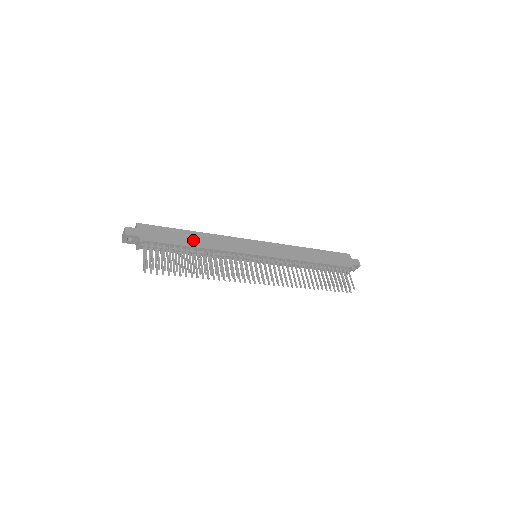
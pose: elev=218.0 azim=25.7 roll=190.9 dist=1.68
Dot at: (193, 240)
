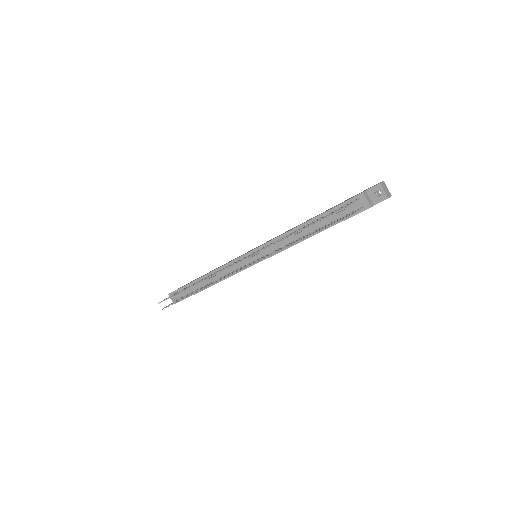
Dot at: occluded
